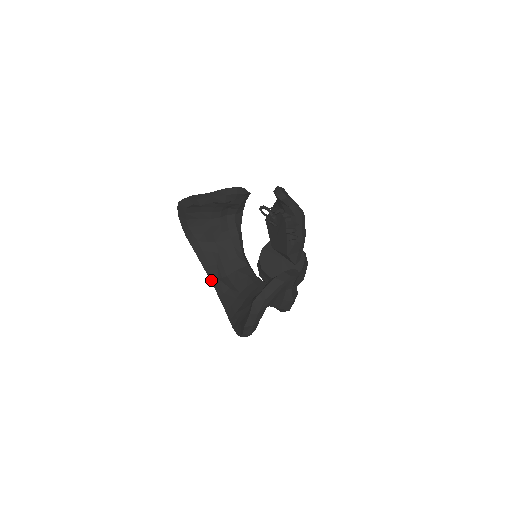
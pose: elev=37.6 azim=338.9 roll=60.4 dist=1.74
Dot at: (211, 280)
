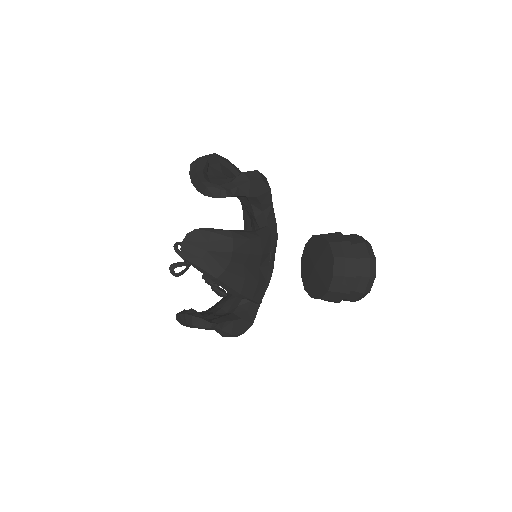
Dot at: occluded
